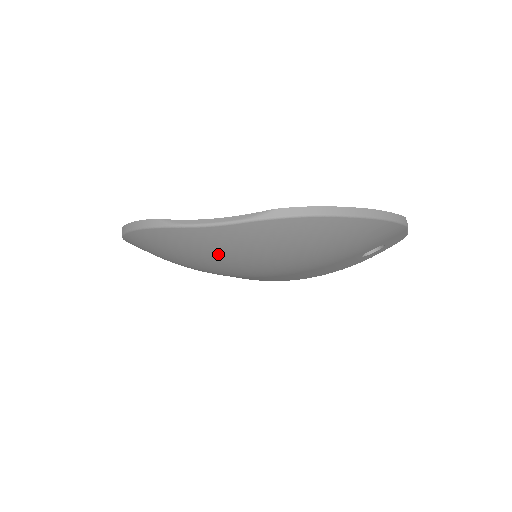
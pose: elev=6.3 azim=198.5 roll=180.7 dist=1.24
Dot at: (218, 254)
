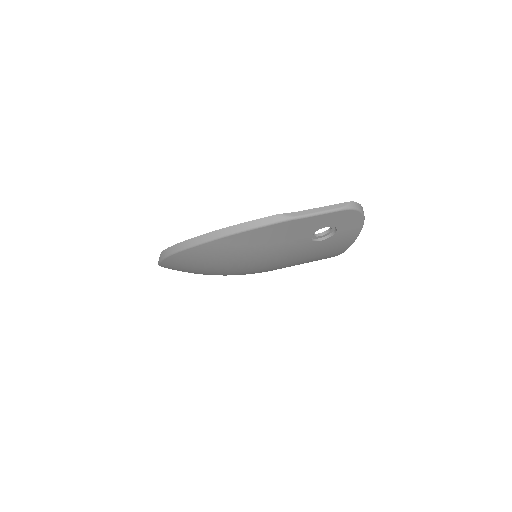
Dot at: occluded
